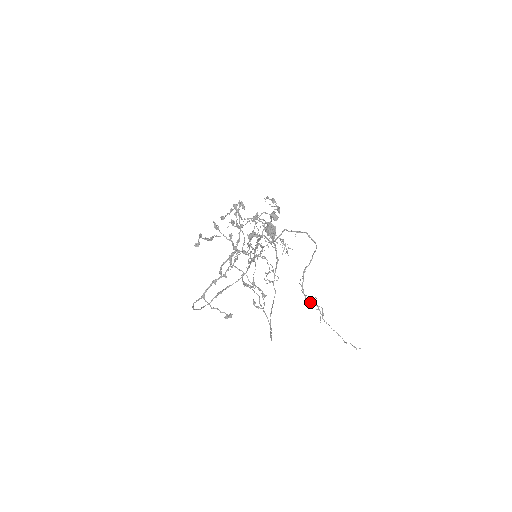
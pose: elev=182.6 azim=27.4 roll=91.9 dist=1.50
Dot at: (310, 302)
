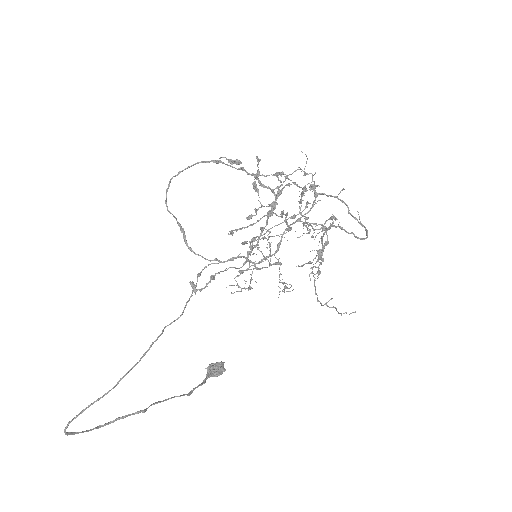
Dot at: occluded
